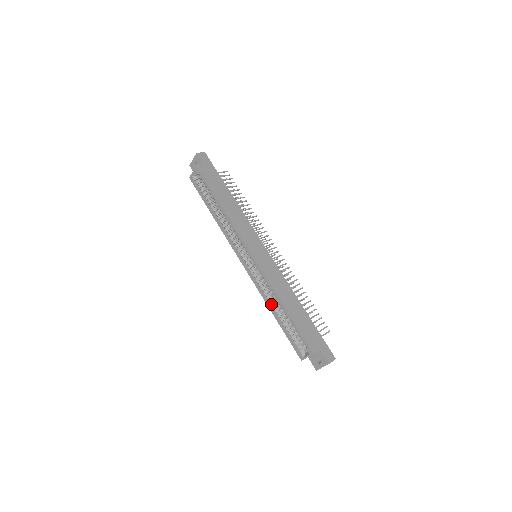
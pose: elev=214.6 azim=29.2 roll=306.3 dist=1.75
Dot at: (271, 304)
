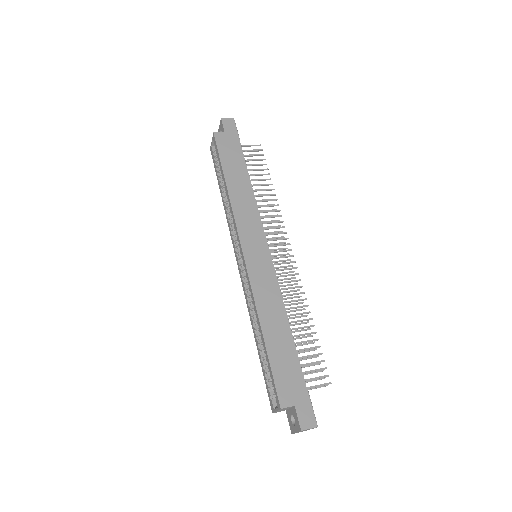
Dot at: (254, 323)
